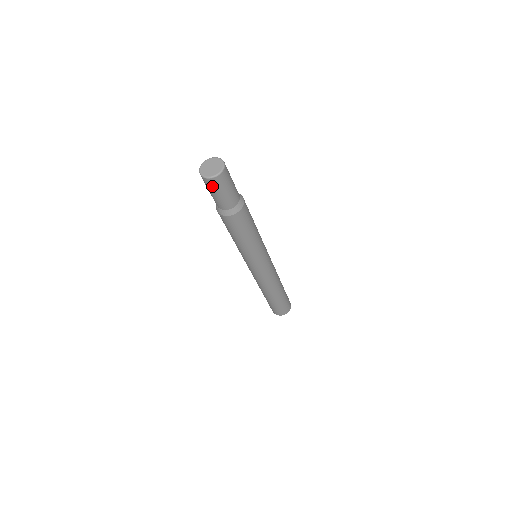
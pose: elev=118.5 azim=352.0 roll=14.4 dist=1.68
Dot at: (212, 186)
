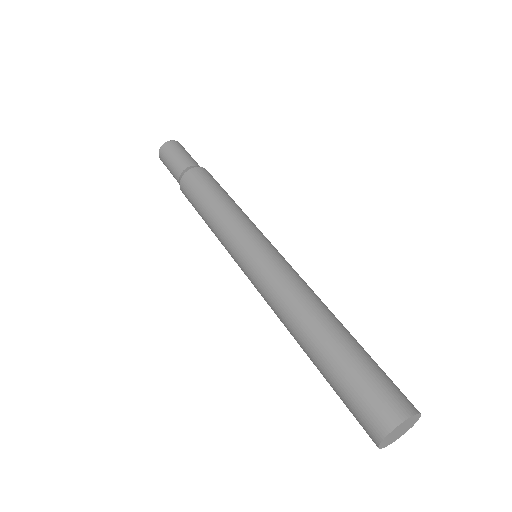
Dot at: (163, 159)
